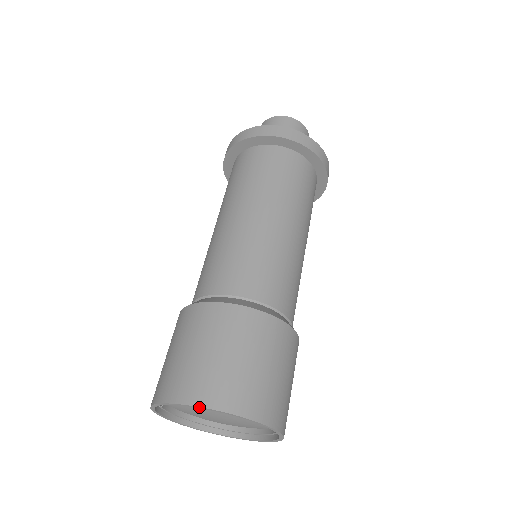
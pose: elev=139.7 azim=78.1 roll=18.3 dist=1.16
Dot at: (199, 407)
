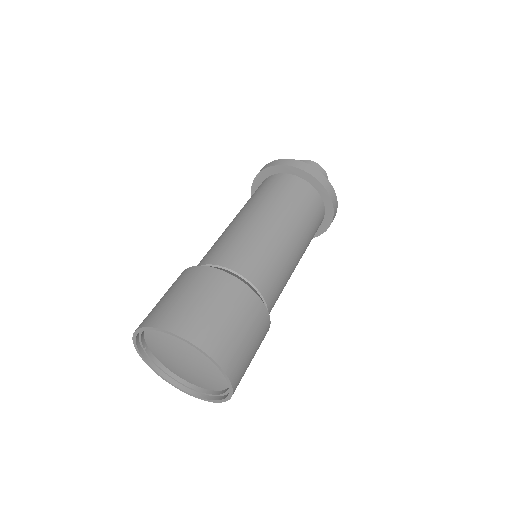
Dot at: (159, 329)
